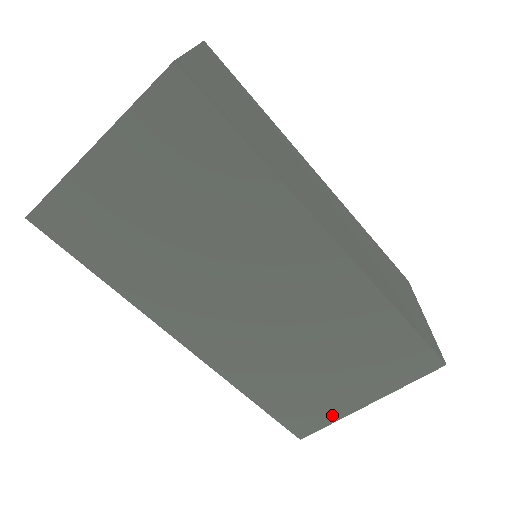
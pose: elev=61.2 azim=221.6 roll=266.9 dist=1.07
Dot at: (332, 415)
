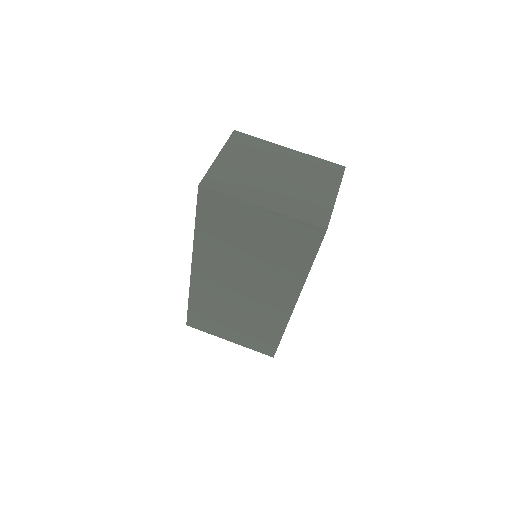
Dot at: (212, 331)
